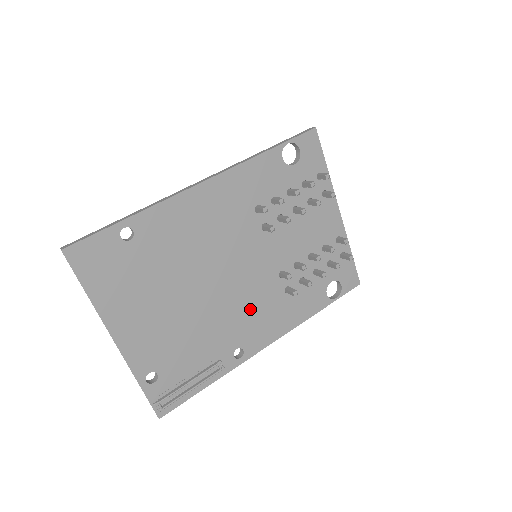
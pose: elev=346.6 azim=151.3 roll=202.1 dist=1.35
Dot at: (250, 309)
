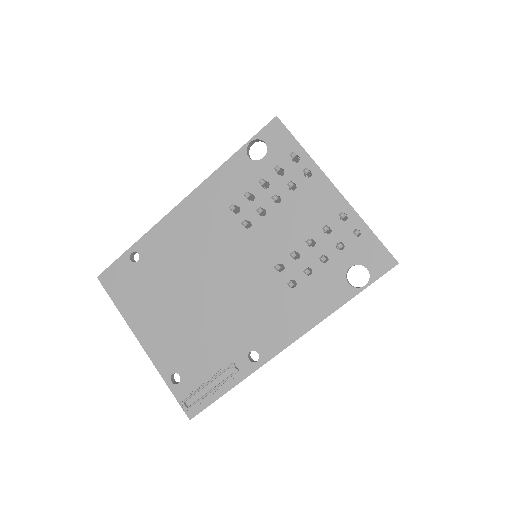
Dot at: (254, 309)
